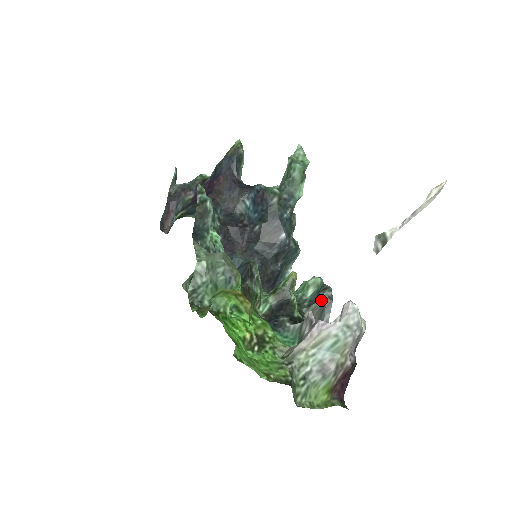
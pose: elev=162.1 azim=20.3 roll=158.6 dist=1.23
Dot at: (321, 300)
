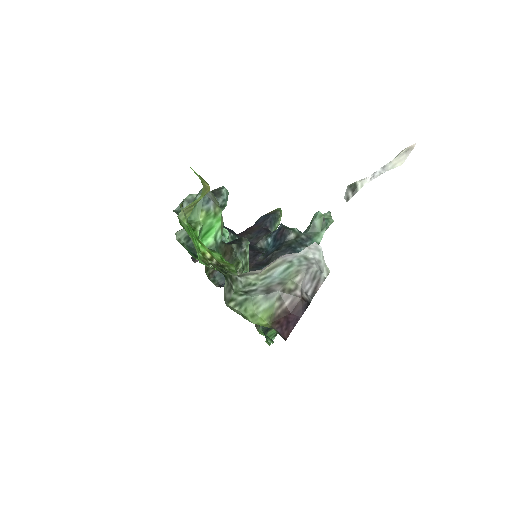
Dot at: occluded
